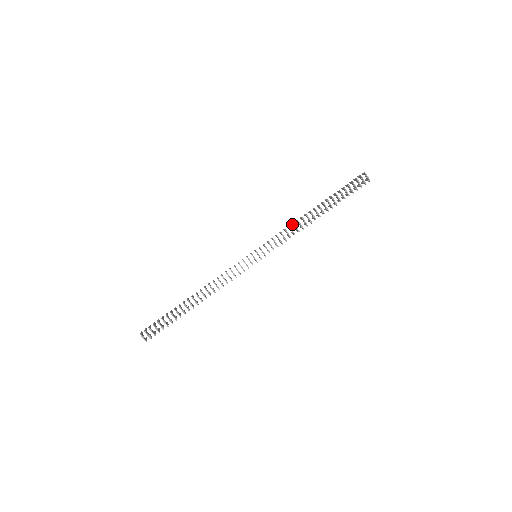
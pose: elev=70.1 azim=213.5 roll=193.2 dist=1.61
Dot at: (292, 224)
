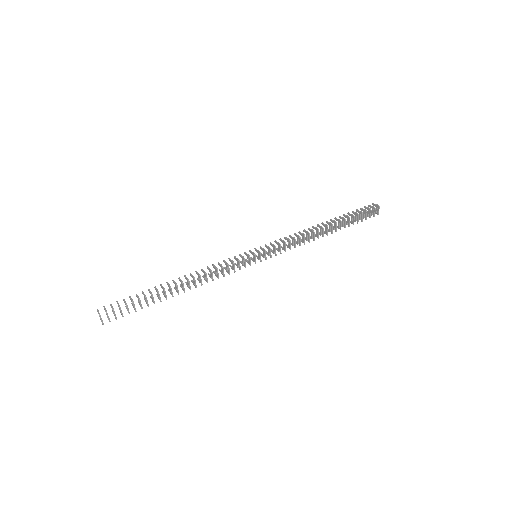
Dot at: (299, 232)
